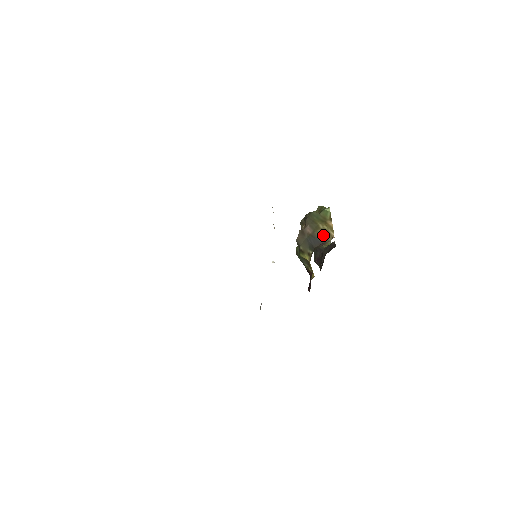
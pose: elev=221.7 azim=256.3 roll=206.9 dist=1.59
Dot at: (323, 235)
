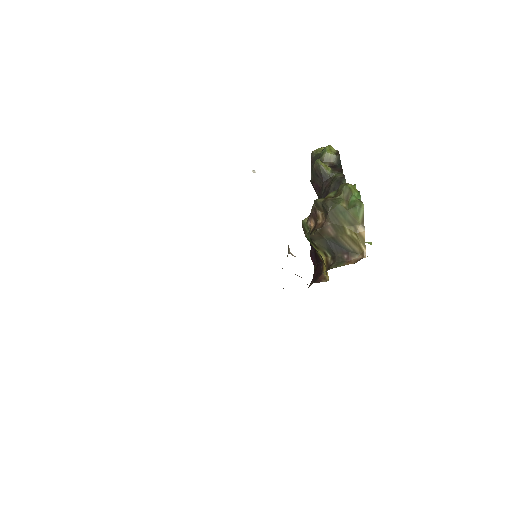
Dot at: (350, 244)
